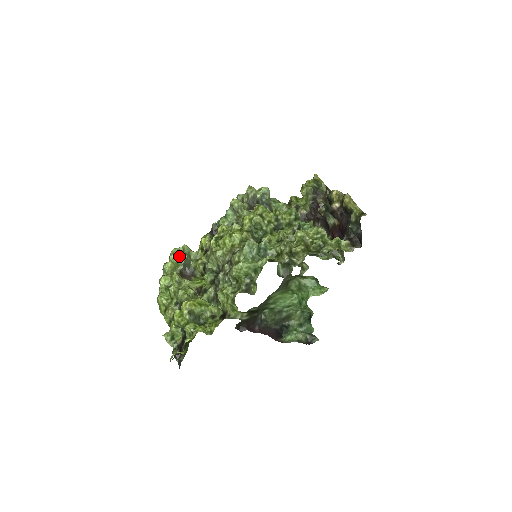
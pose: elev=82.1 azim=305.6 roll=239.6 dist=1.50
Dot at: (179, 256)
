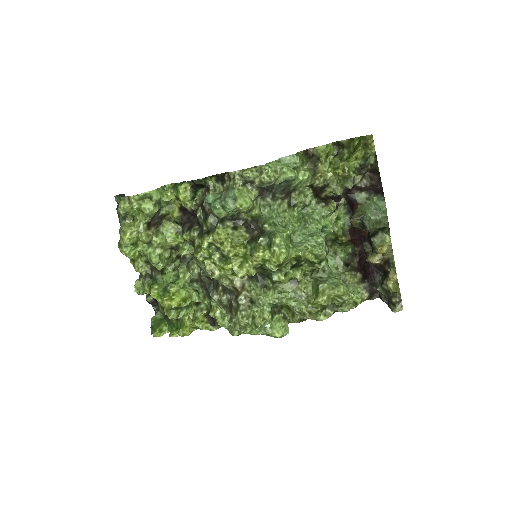
Dot at: (146, 212)
